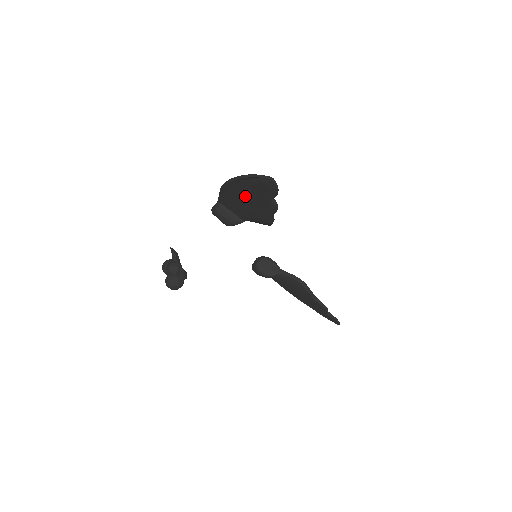
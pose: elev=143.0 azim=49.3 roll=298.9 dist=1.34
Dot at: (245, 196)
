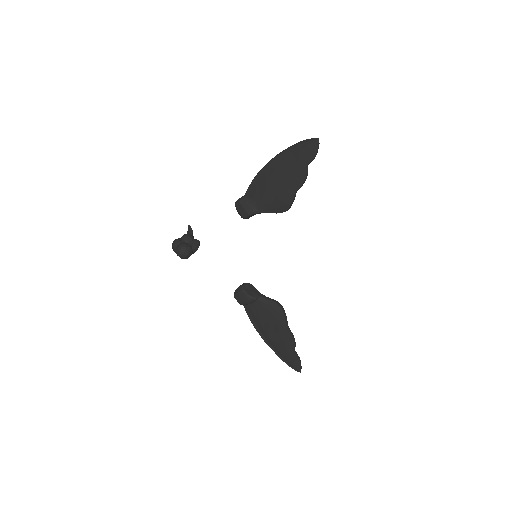
Dot at: (281, 171)
